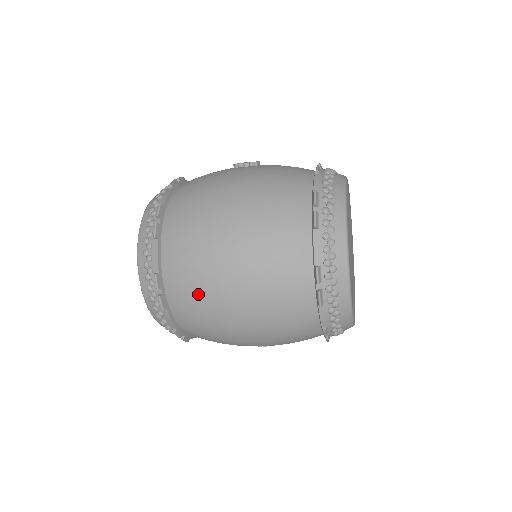
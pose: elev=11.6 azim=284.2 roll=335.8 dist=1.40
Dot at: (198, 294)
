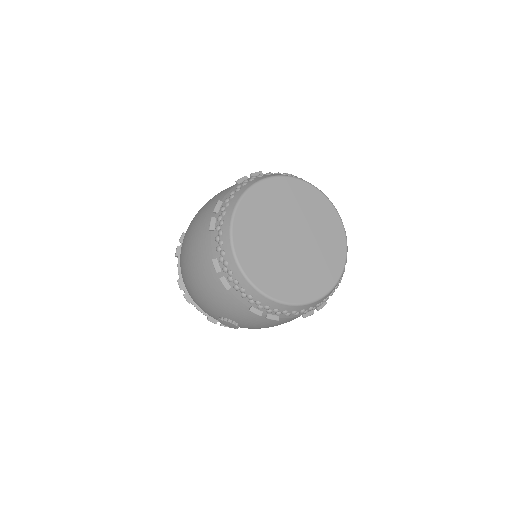
Dot at: occluded
